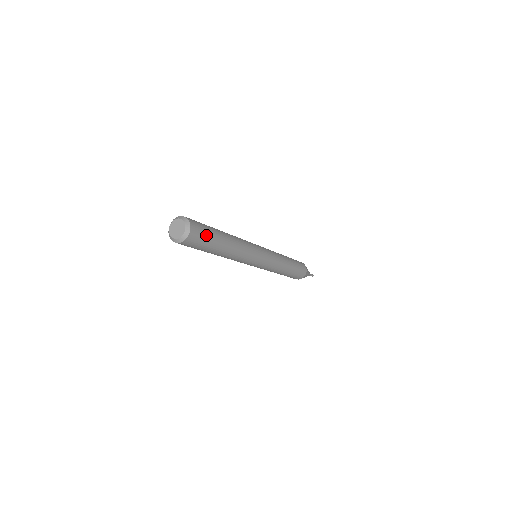
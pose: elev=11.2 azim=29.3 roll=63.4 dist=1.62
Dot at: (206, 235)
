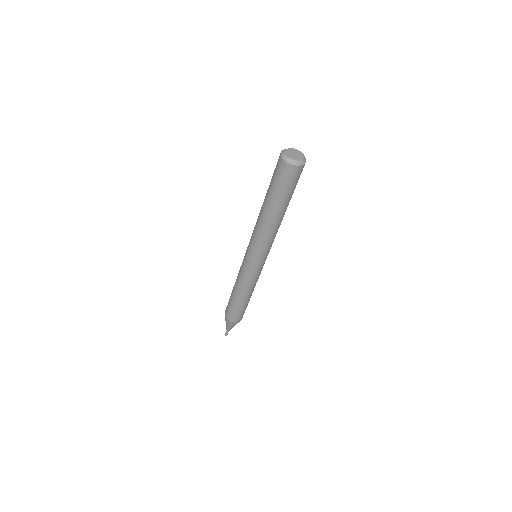
Dot at: occluded
